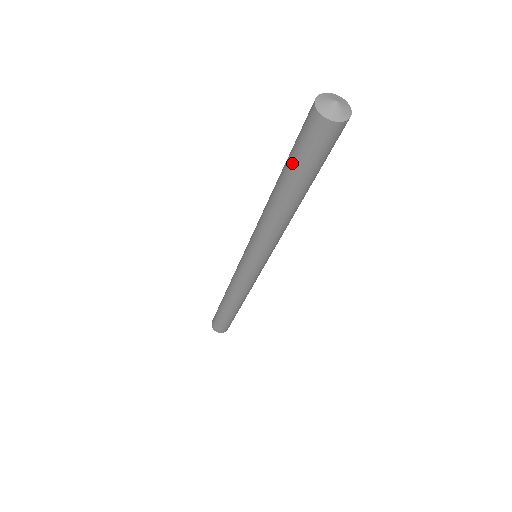
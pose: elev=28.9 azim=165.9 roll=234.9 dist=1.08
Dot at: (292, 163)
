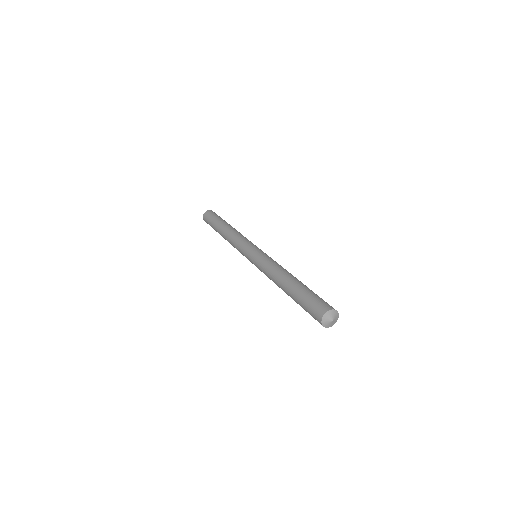
Dot at: (300, 298)
